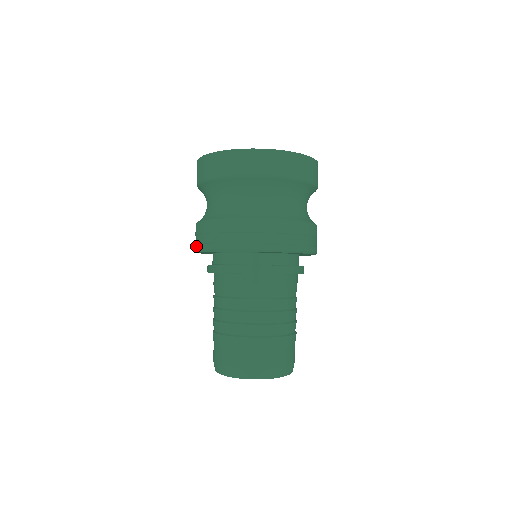
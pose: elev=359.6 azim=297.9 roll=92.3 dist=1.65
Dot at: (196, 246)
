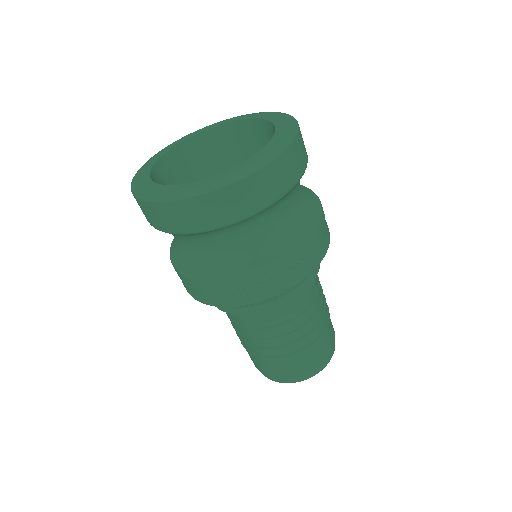
Dot at: occluded
